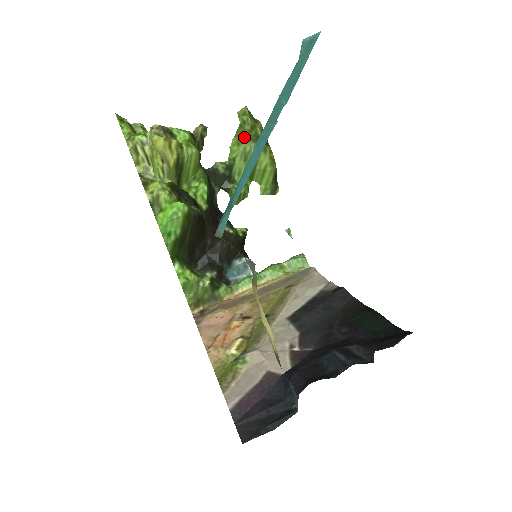
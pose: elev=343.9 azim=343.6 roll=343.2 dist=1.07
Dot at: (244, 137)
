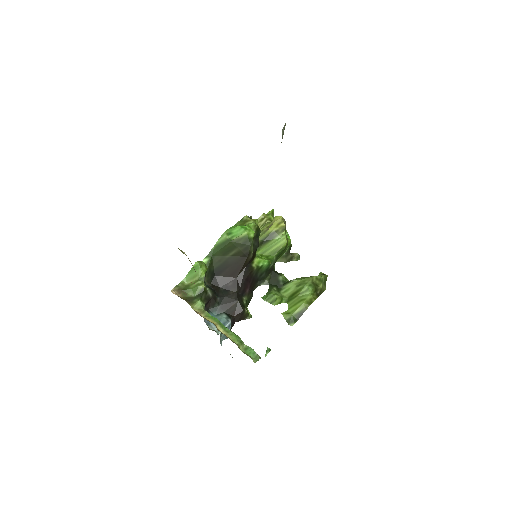
Dot at: (311, 277)
